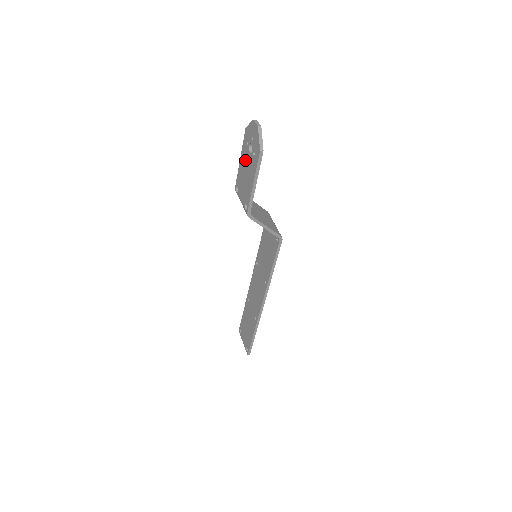
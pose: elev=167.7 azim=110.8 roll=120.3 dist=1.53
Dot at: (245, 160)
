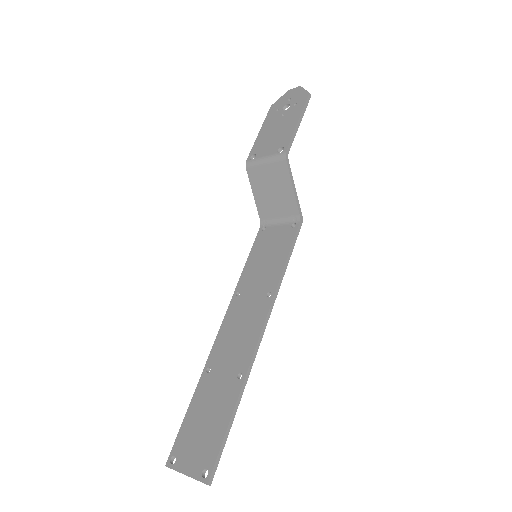
Dot at: (273, 122)
